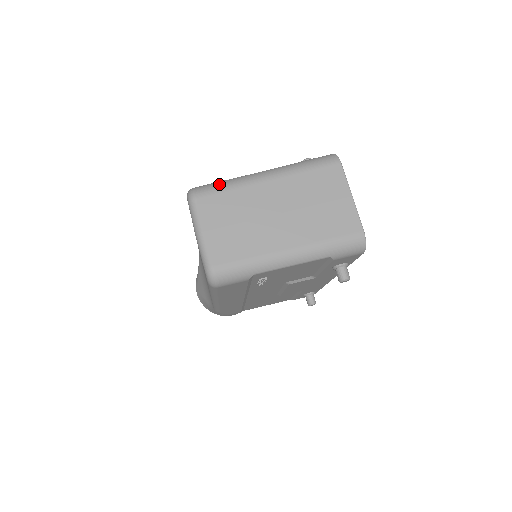
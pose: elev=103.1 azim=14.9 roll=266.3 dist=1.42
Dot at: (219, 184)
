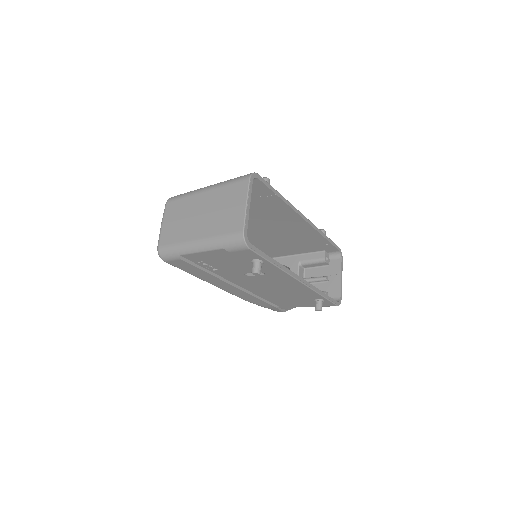
Dot at: (182, 194)
